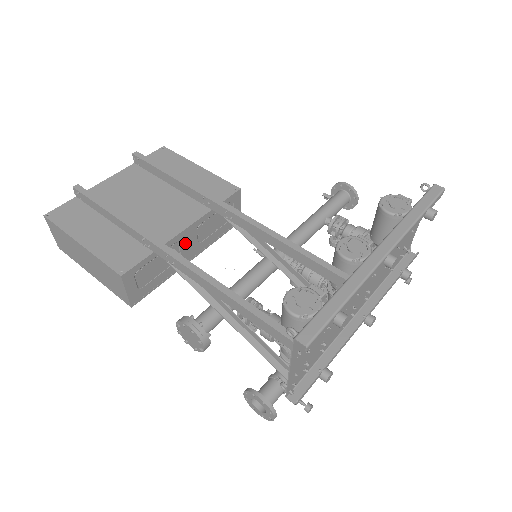
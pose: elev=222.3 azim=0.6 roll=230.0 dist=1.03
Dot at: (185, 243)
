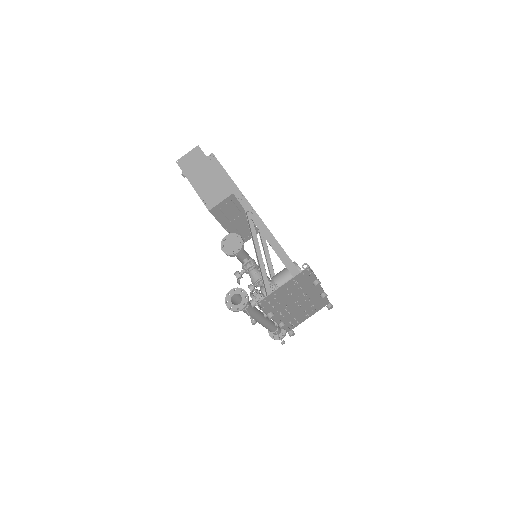
Dot at: (239, 219)
